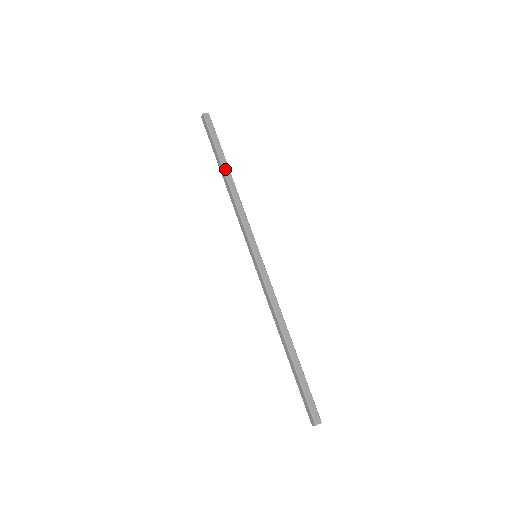
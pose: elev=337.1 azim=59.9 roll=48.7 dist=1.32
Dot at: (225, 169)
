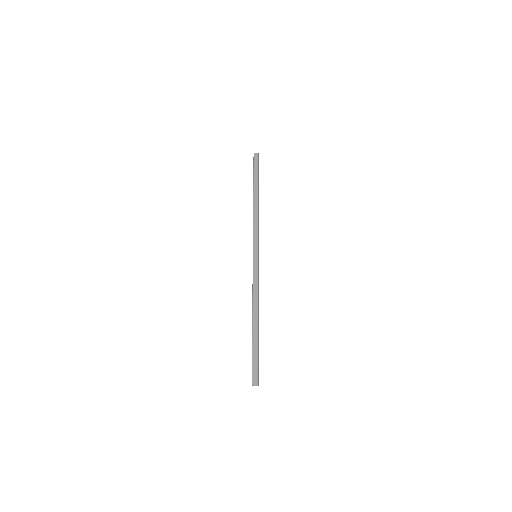
Dot at: (255, 193)
